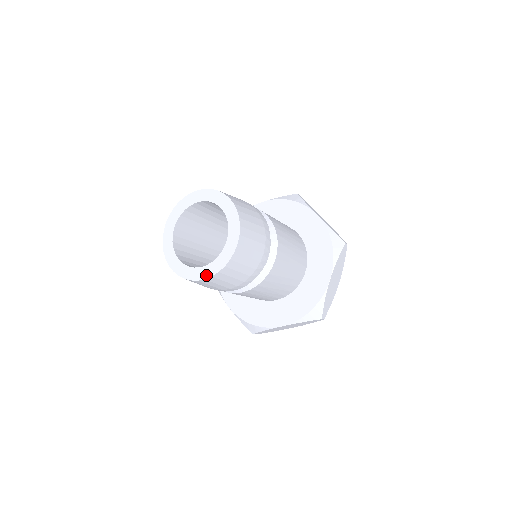
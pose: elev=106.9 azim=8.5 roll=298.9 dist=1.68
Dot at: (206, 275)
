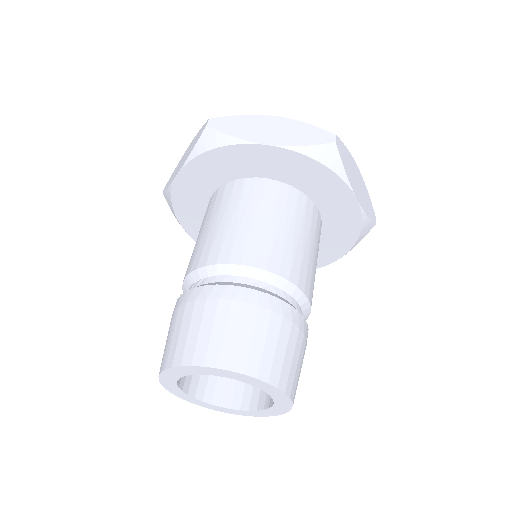
Dot at: (279, 413)
